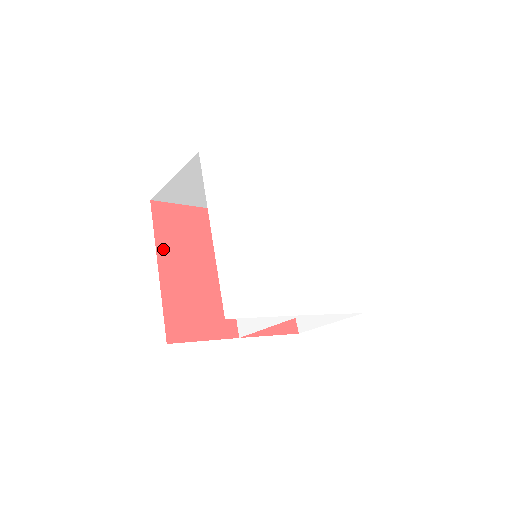
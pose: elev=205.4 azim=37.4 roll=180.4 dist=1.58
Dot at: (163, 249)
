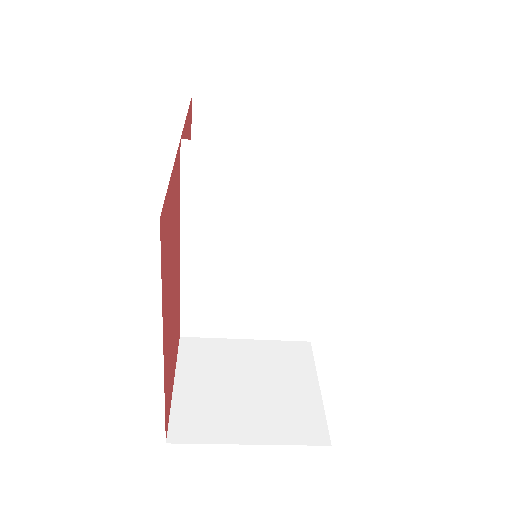
Dot at: (164, 309)
